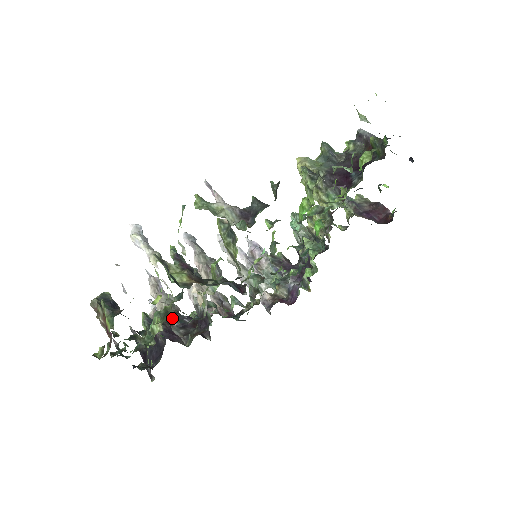
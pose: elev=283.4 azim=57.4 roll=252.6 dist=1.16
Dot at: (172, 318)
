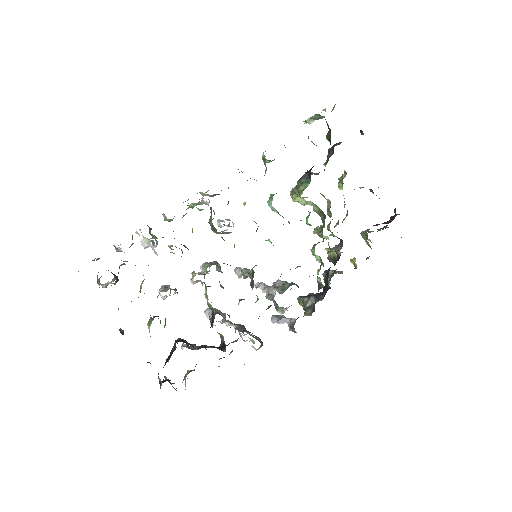
Dot at: (196, 348)
